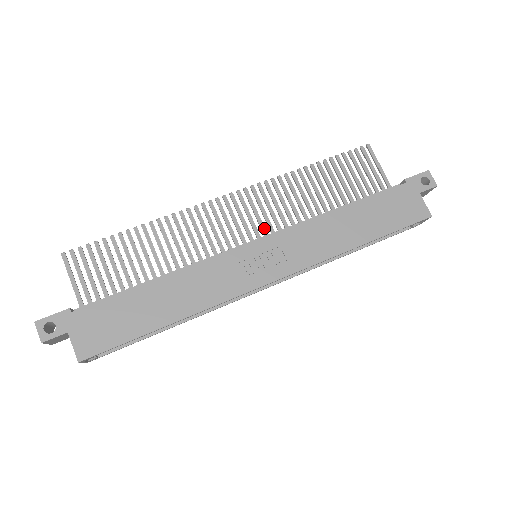
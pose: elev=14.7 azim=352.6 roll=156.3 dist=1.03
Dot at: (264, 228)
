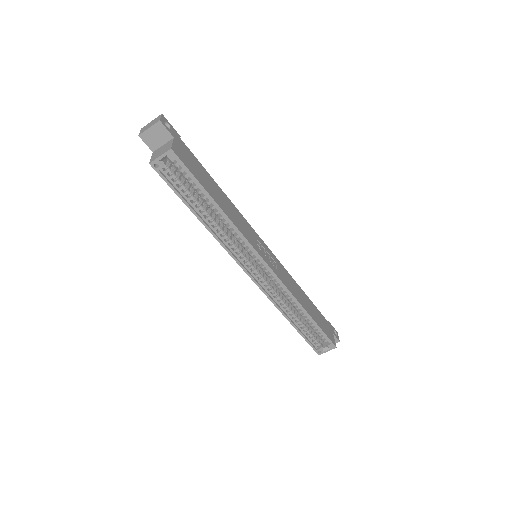
Dot at: occluded
